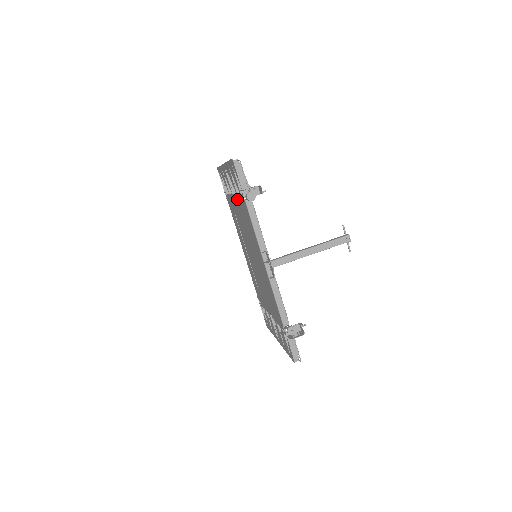
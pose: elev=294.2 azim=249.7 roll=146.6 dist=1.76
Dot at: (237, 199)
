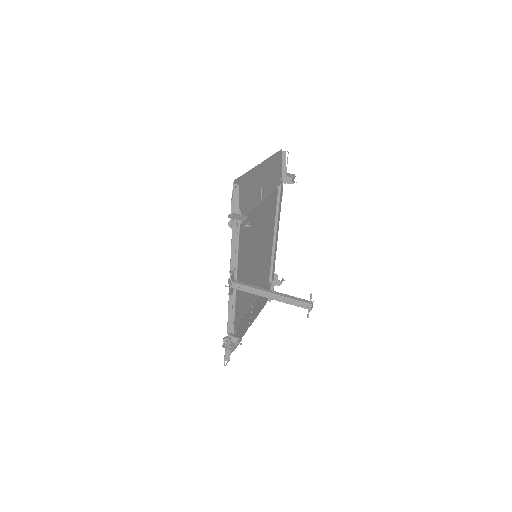
Dot at: occluded
